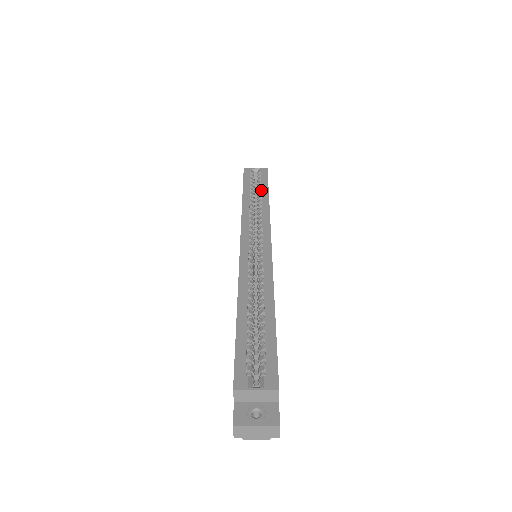
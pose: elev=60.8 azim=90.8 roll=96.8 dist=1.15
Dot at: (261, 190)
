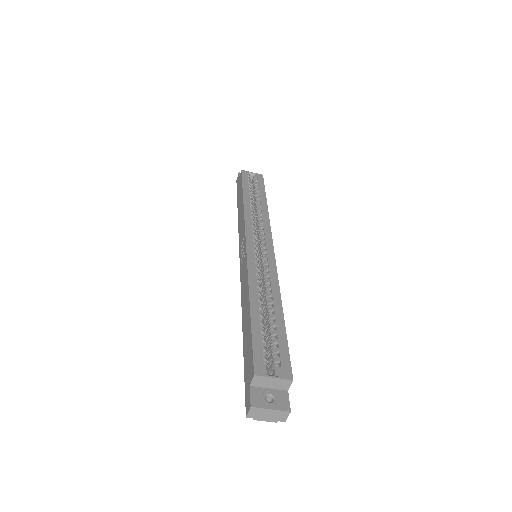
Dot at: (259, 195)
